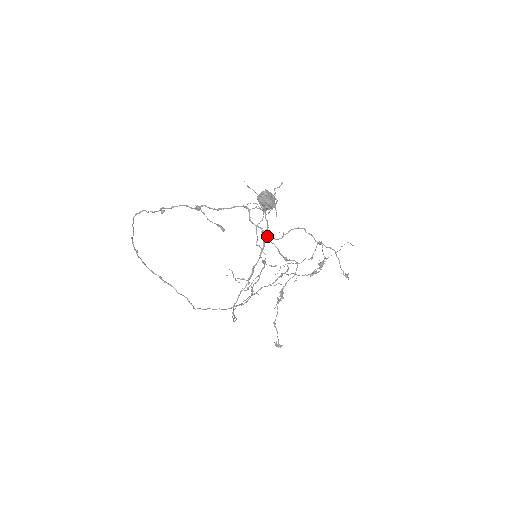
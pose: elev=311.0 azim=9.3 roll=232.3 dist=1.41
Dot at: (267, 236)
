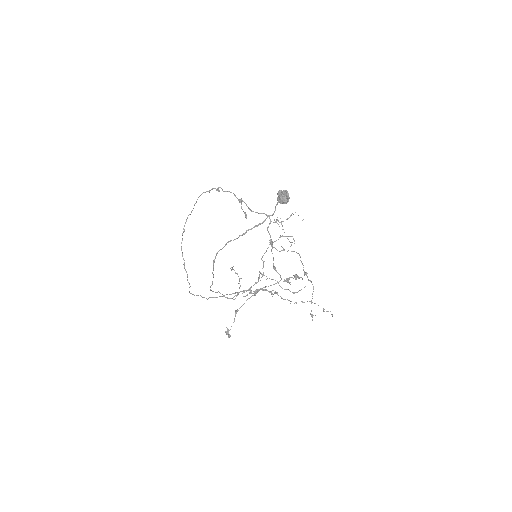
Dot at: (272, 244)
